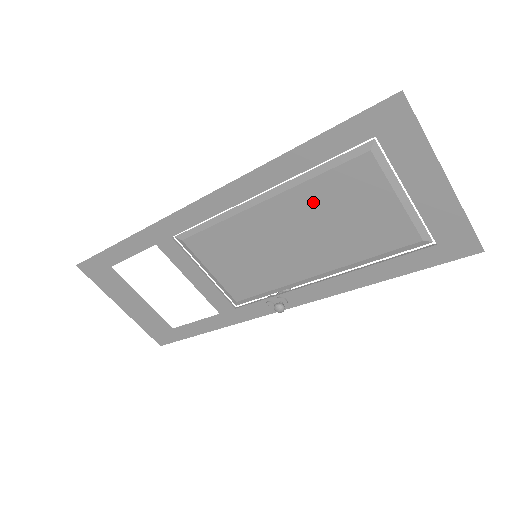
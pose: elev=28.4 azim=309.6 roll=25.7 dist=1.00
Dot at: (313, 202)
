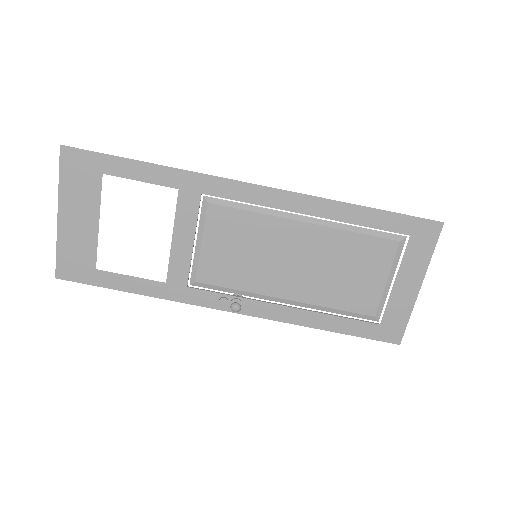
Dot at: (337, 247)
